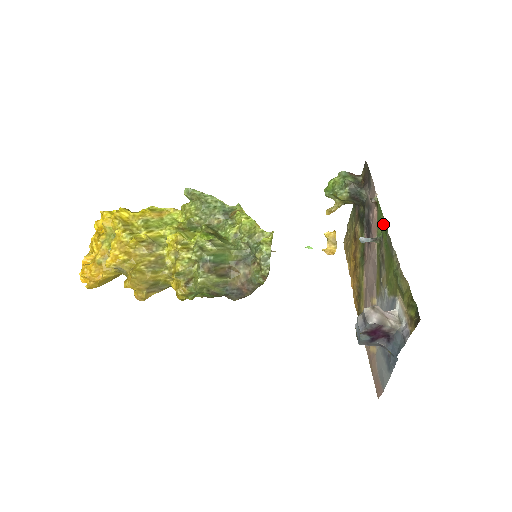
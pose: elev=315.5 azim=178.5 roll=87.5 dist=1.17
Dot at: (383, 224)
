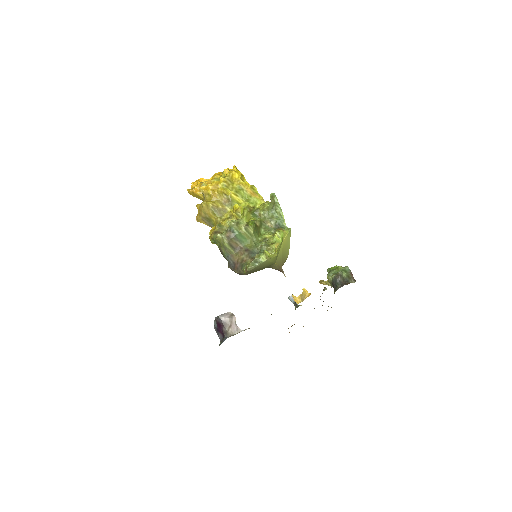
Dot at: occluded
